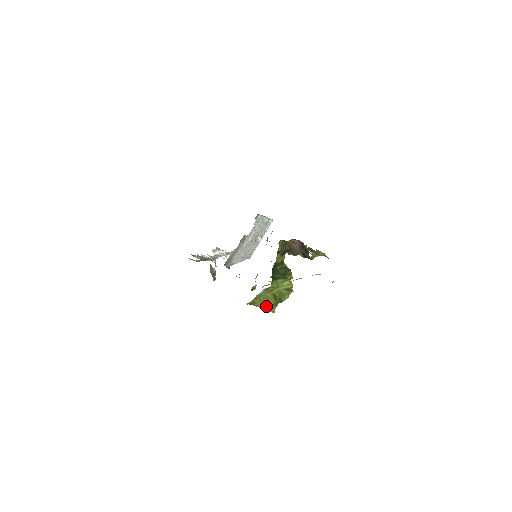
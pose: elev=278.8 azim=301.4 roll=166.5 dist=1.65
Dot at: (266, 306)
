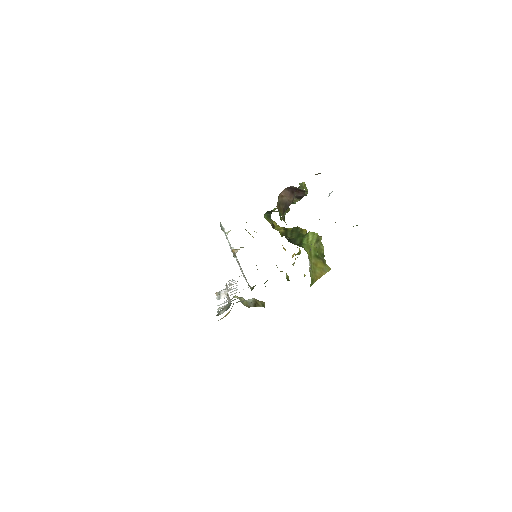
Dot at: (321, 272)
